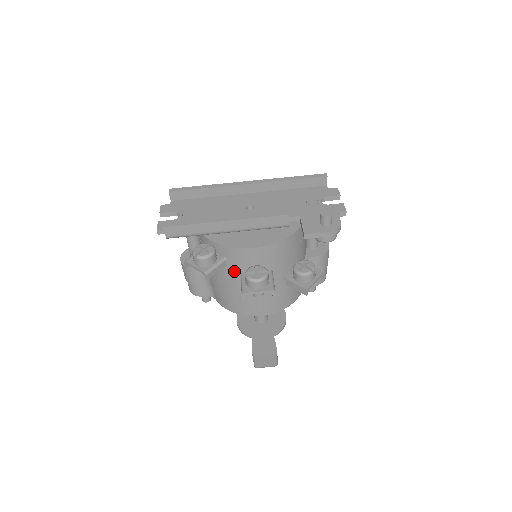
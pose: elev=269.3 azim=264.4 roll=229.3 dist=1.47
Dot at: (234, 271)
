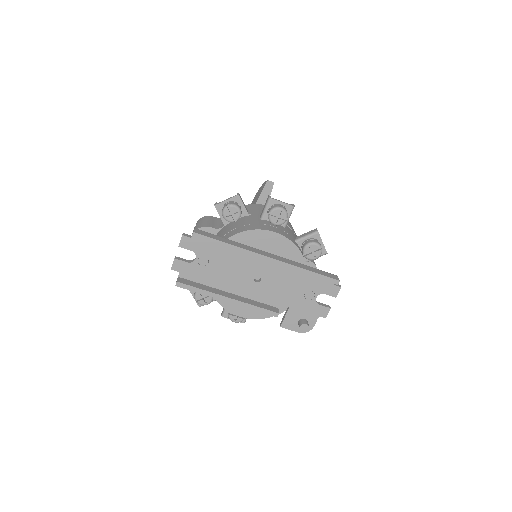
Dot at: occluded
